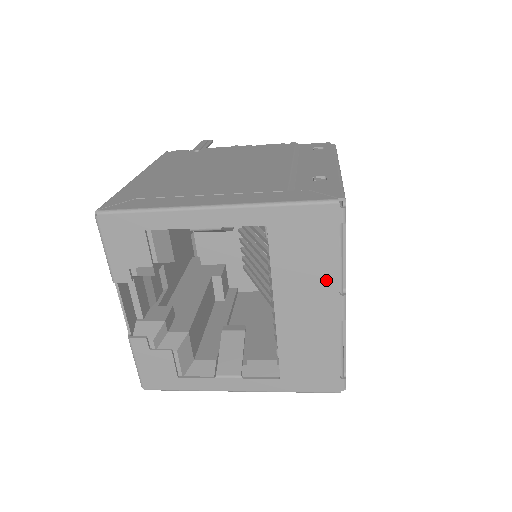
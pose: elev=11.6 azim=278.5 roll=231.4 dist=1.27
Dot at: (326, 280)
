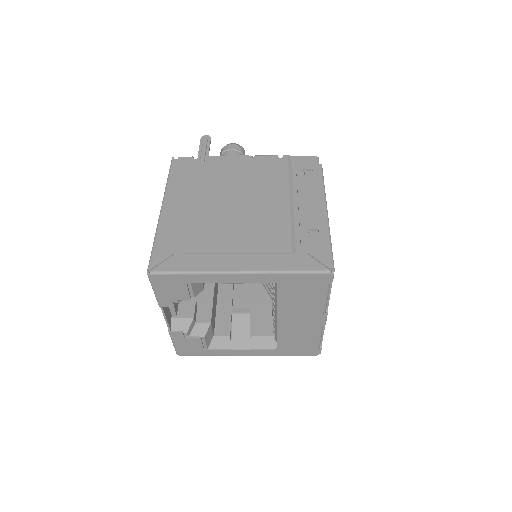
Dot at: (315, 308)
